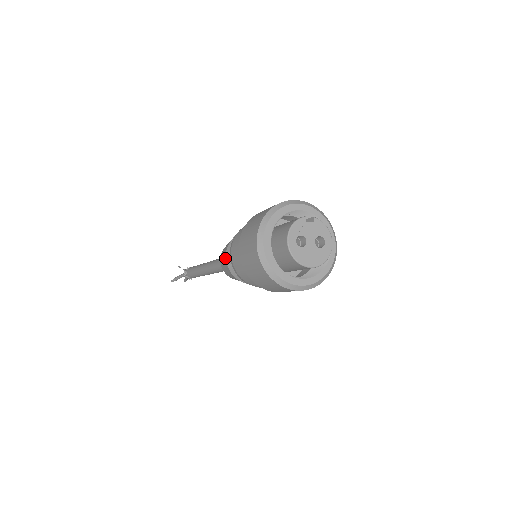
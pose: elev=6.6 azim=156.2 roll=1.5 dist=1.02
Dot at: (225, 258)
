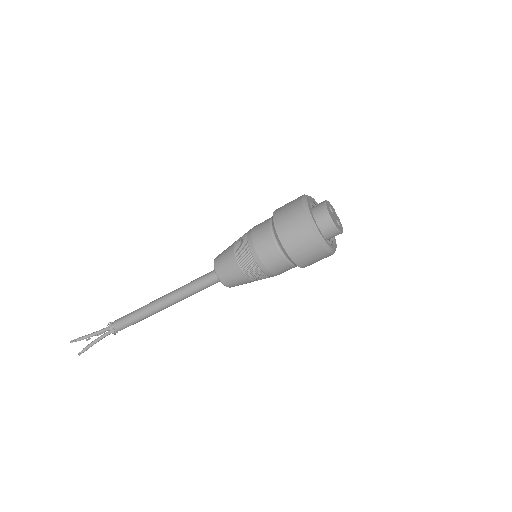
Dot at: (234, 242)
